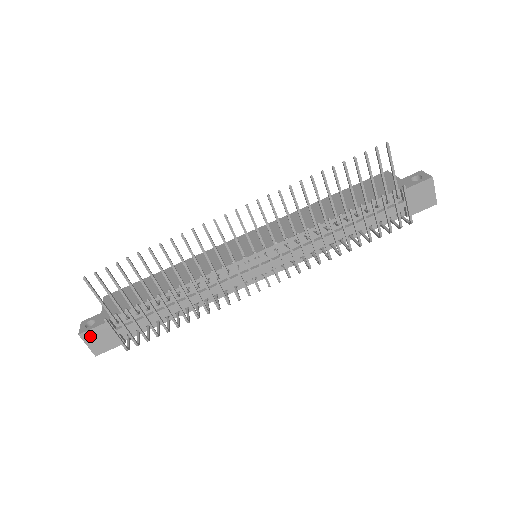
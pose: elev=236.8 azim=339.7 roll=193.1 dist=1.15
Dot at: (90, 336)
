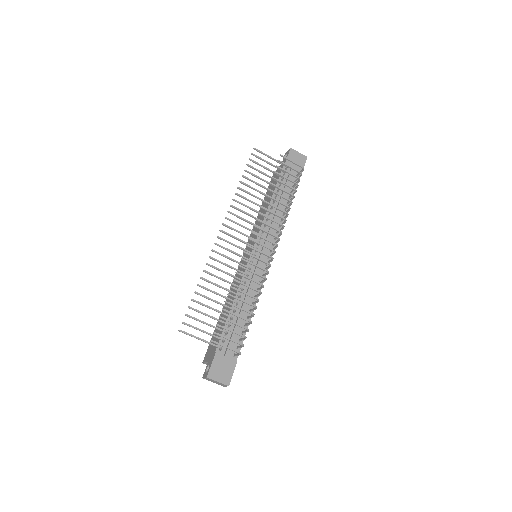
Dot at: (214, 373)
